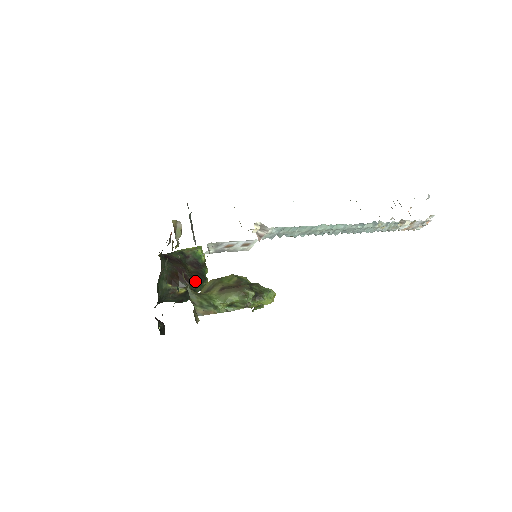
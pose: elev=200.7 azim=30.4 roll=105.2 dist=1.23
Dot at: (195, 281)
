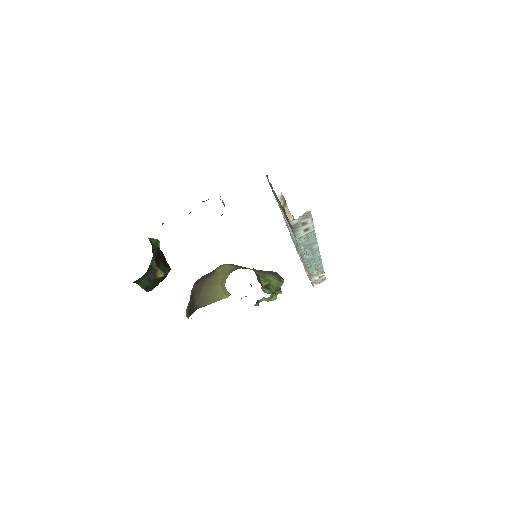
Dot at: occluded
